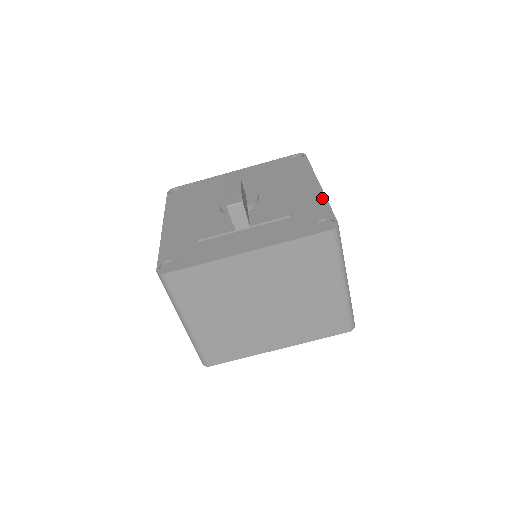
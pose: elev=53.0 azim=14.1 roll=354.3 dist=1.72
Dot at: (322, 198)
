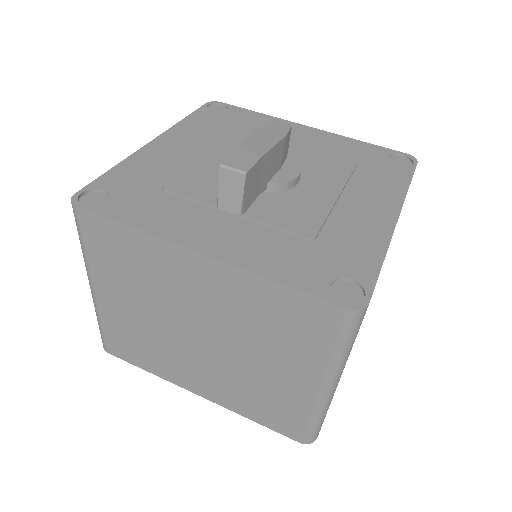
Dot at: (382, 243)
